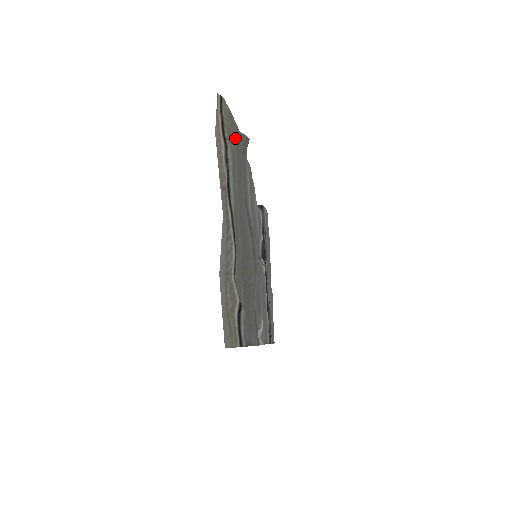
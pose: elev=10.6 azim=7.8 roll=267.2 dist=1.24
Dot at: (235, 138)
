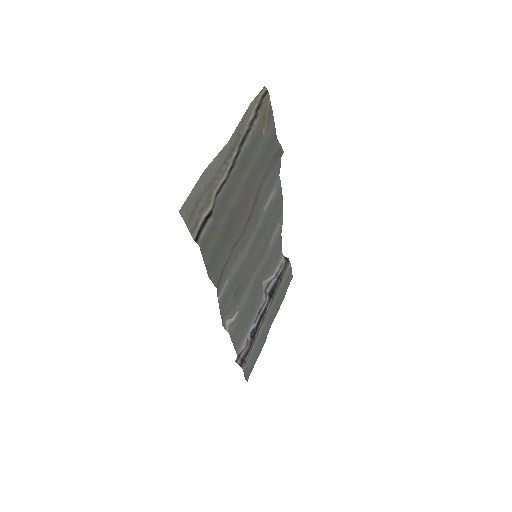
Dot at: (270, 134)
